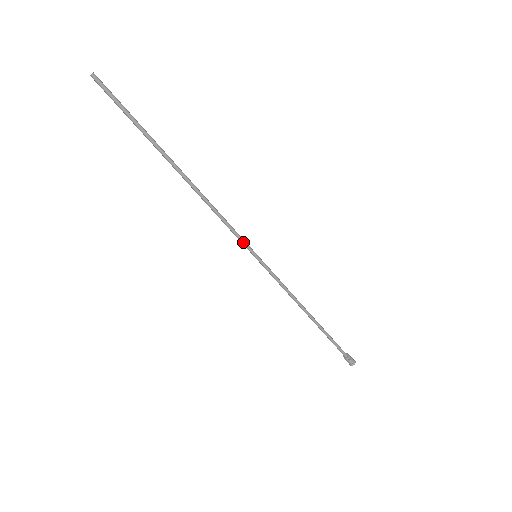
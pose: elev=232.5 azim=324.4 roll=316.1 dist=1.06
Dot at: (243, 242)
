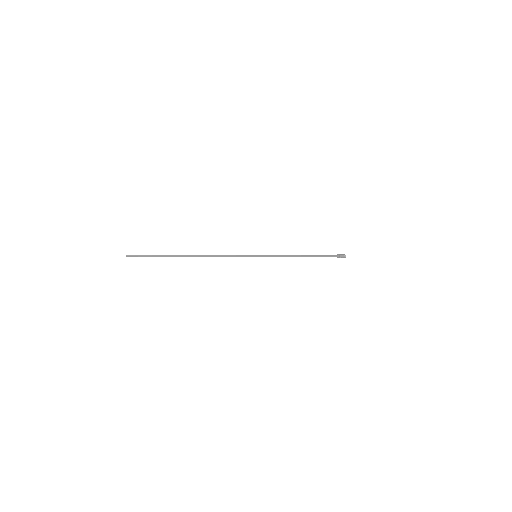
Dot at: occluded
